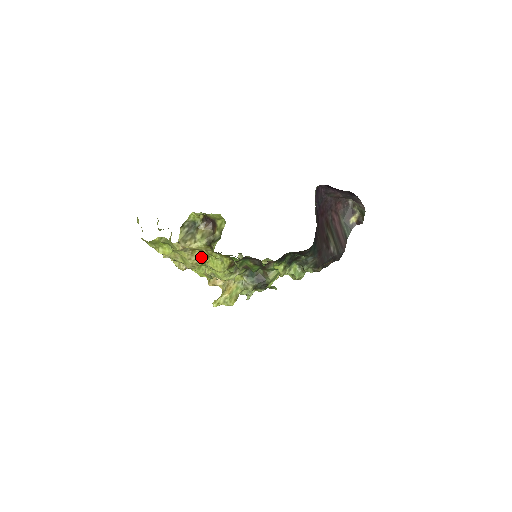
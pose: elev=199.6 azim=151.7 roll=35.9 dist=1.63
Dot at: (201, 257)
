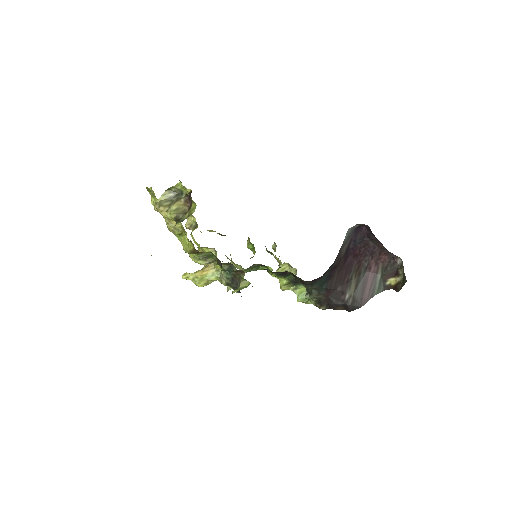
Dot at: (178, 227)
